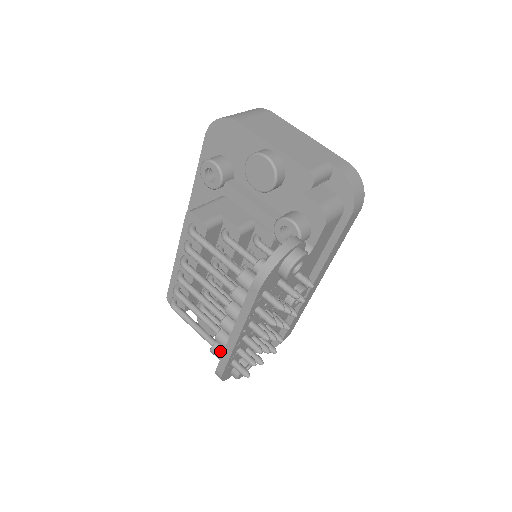
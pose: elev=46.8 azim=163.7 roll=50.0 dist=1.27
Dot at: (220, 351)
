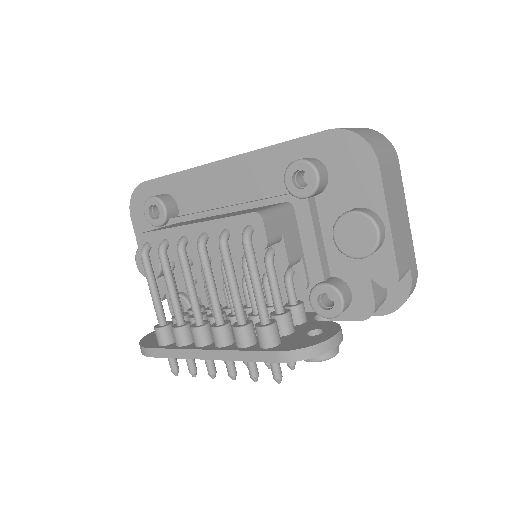
Dot at: (167, 338)
